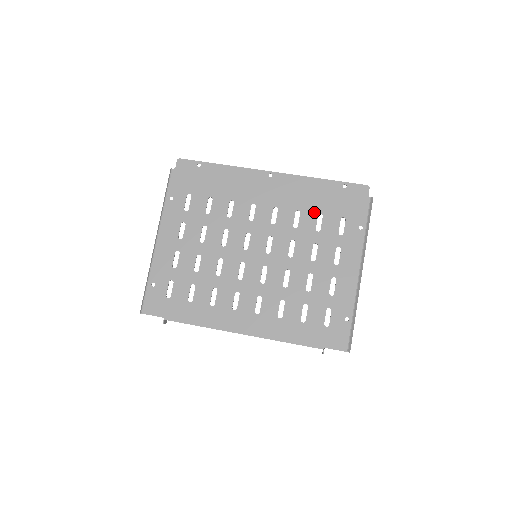
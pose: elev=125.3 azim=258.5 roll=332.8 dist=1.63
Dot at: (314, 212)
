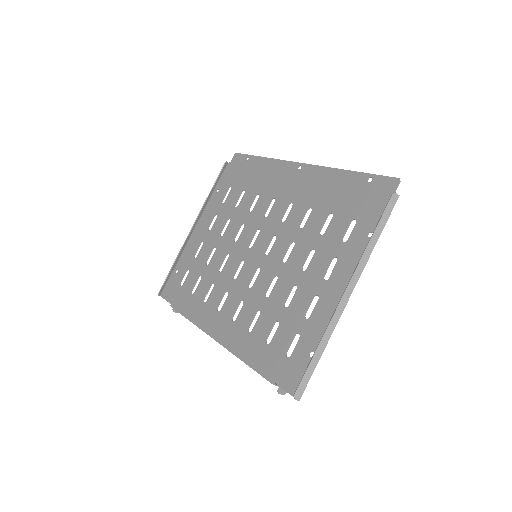
Dot at: (325, 211)
